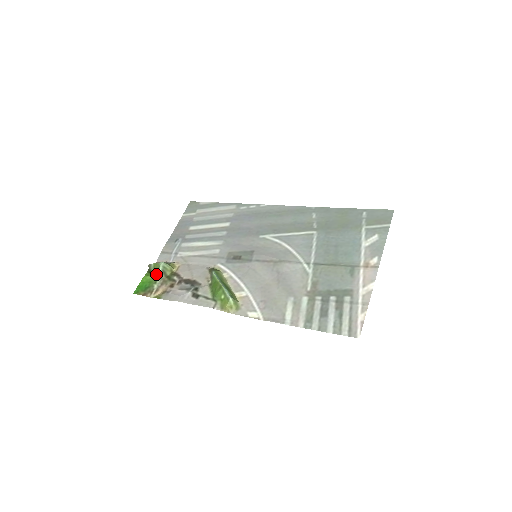
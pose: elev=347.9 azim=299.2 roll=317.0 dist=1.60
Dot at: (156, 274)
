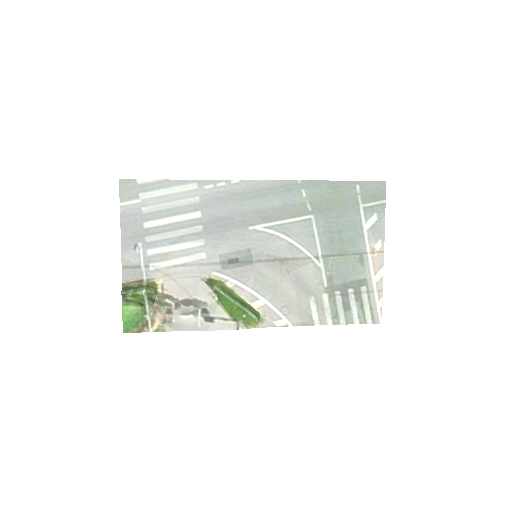
Dot at: (140, 303)
